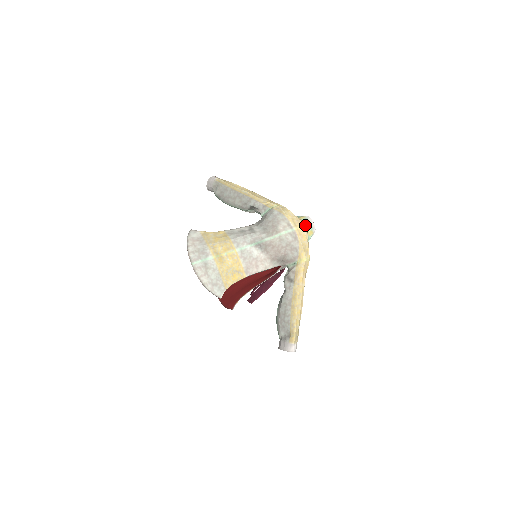
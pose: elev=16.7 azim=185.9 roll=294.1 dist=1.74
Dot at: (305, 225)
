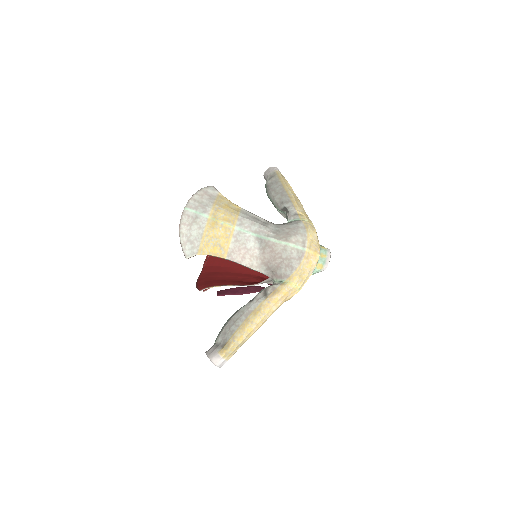
Dot at: (320, 255)
